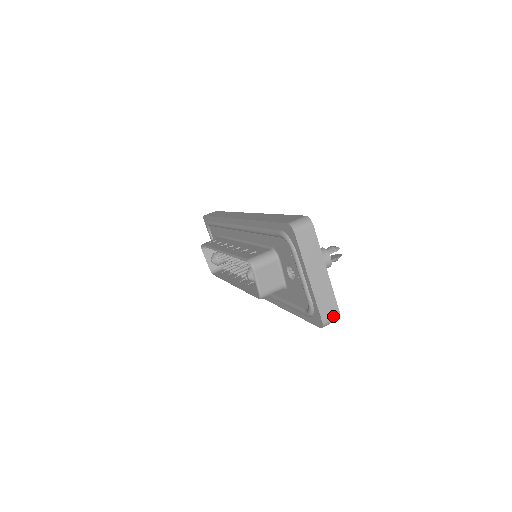
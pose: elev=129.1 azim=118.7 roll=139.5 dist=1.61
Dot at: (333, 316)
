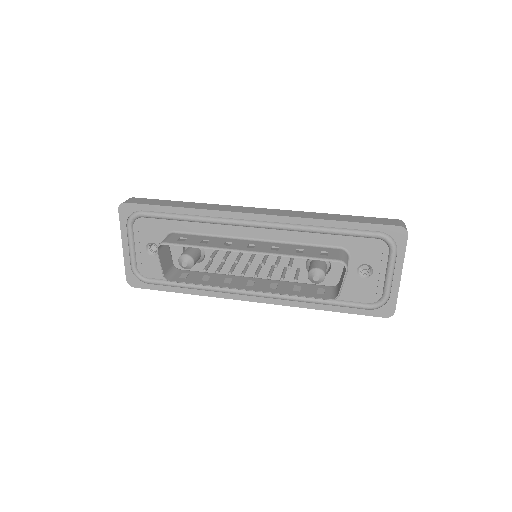
Dot at: occluded
